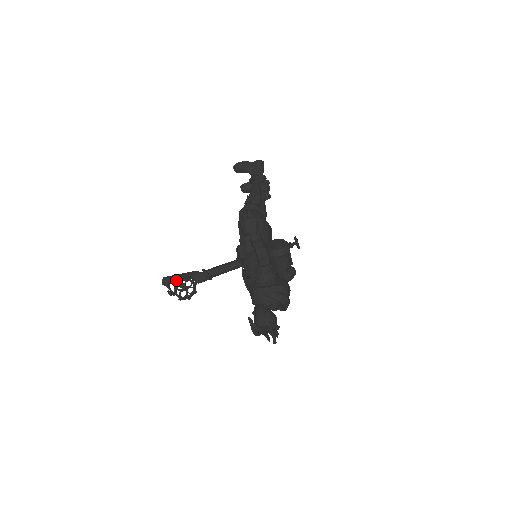
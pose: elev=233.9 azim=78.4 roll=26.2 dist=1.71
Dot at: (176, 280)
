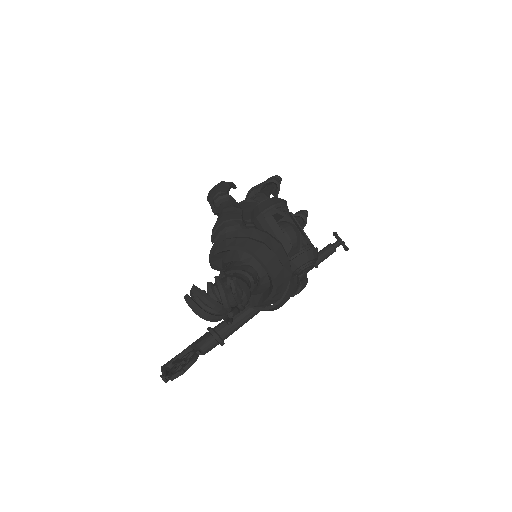
Dot at: (177, 359)
